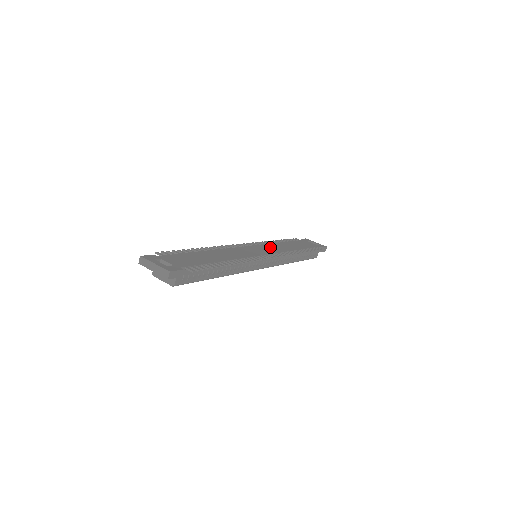
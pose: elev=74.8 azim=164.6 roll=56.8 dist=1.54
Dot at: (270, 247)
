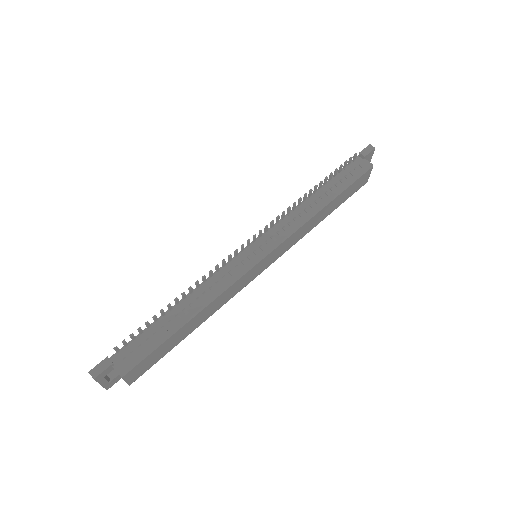
Dot at: occluded
